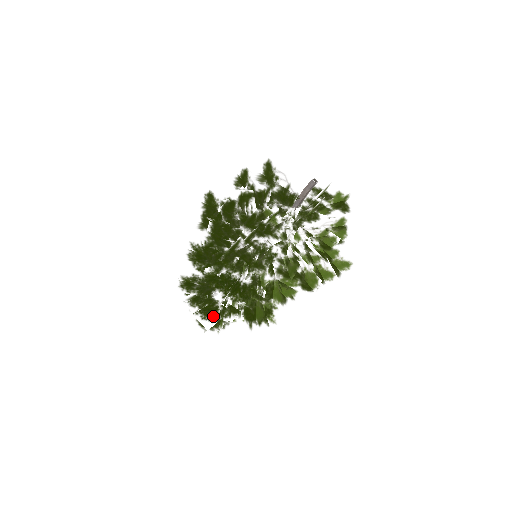
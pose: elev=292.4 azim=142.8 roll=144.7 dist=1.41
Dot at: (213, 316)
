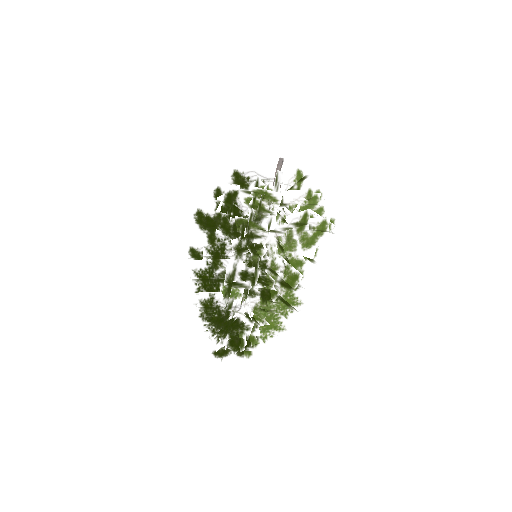
Dot at: (244, 329)
